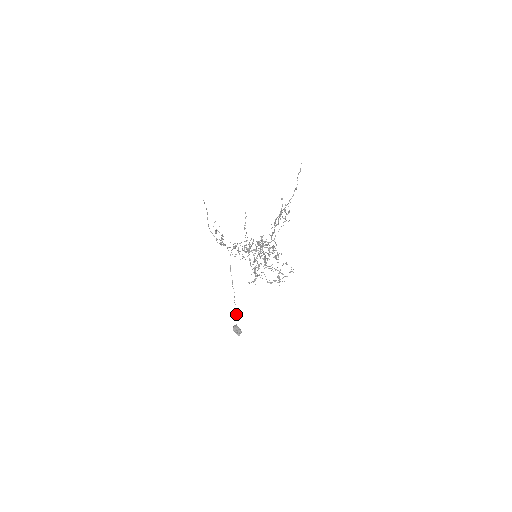
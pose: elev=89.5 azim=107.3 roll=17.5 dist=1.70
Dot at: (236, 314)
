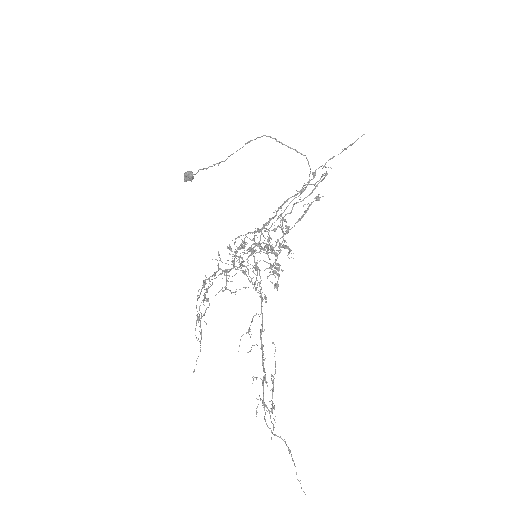
Dot at: (203, 169)
